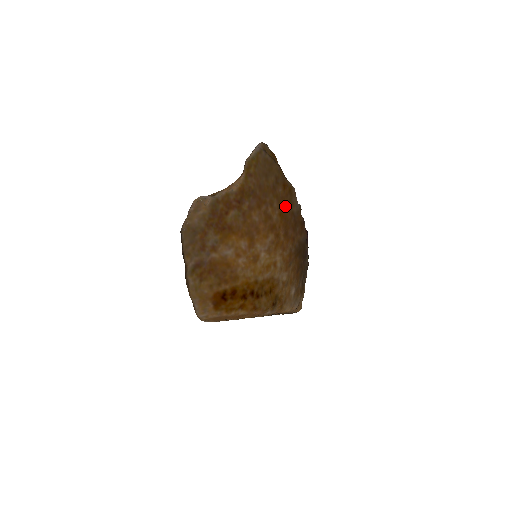
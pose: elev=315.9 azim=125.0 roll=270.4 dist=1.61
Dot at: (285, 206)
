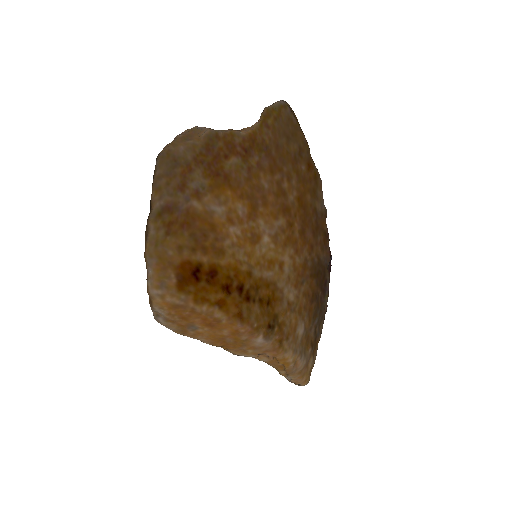
Dot at: (306, 193)
